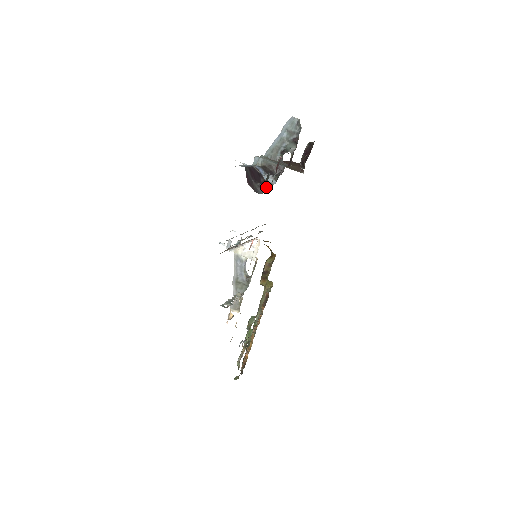
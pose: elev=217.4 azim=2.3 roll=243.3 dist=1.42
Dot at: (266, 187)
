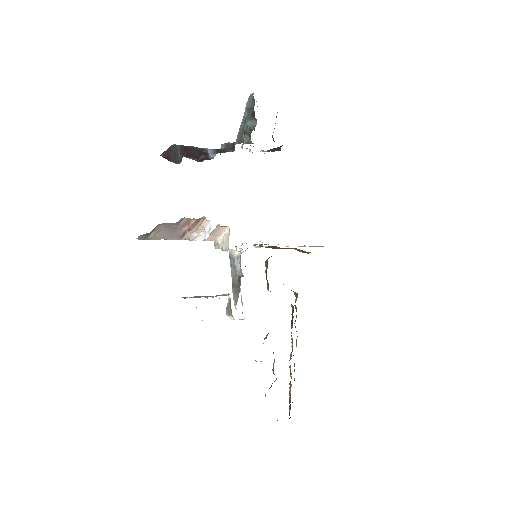
Dot at: (200, 161)
